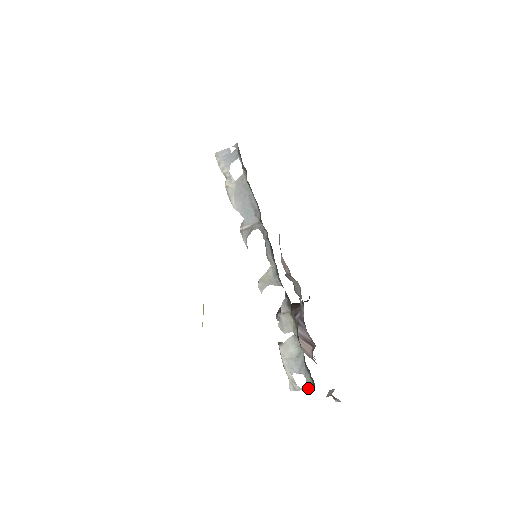
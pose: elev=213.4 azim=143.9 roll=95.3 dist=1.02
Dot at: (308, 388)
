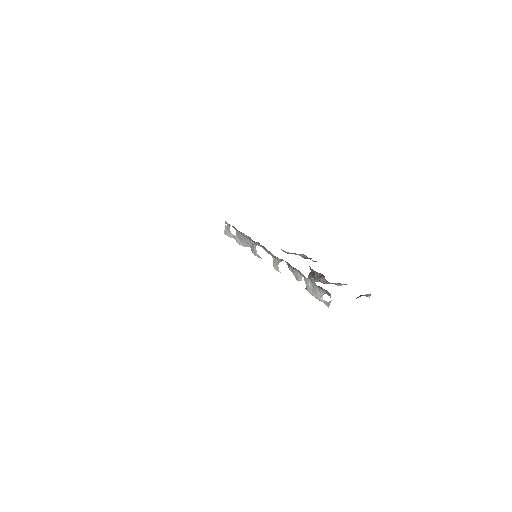
Dot at: (330, 297)
